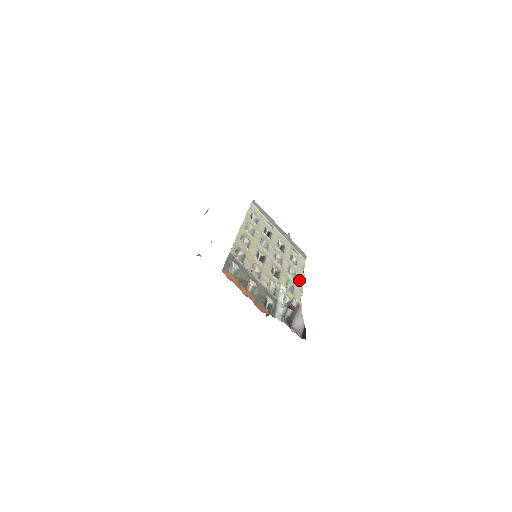
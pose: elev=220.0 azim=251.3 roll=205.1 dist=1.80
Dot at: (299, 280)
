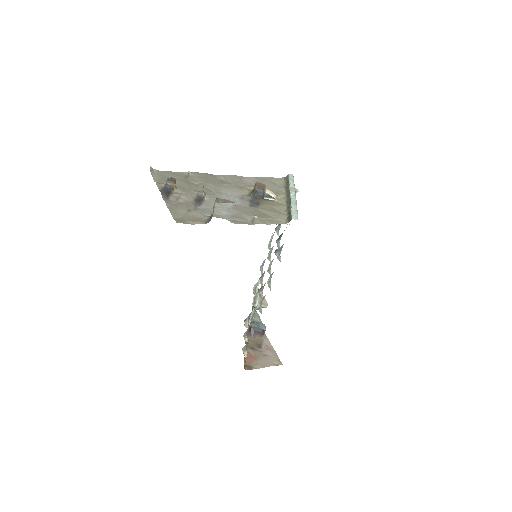
Dot at: occluded
